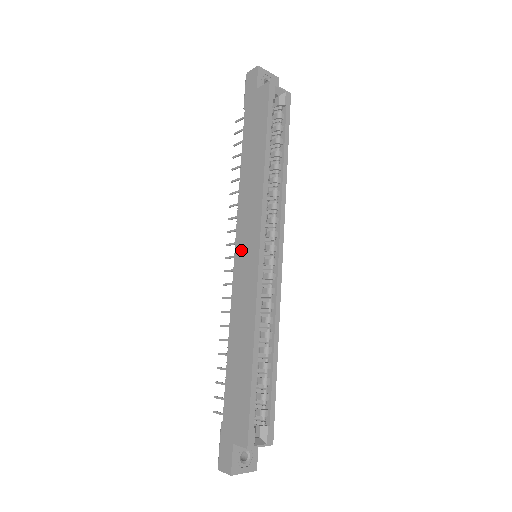
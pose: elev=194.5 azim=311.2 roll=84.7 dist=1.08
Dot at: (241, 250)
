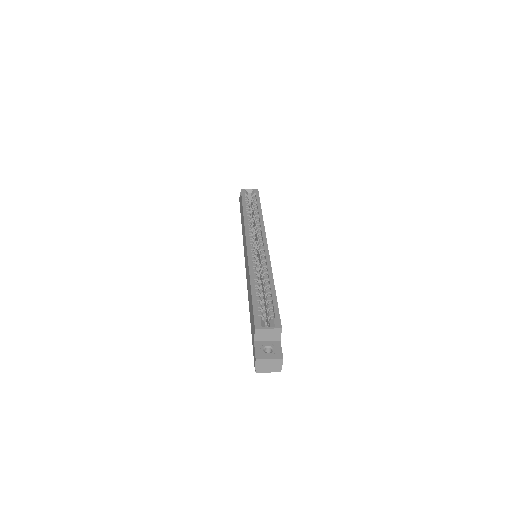
Dot at: (245, 257)
